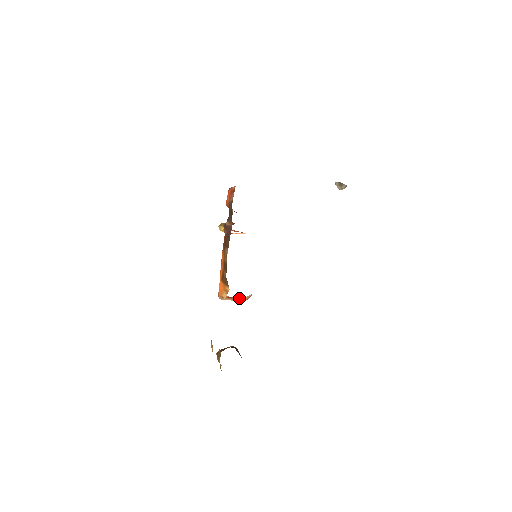
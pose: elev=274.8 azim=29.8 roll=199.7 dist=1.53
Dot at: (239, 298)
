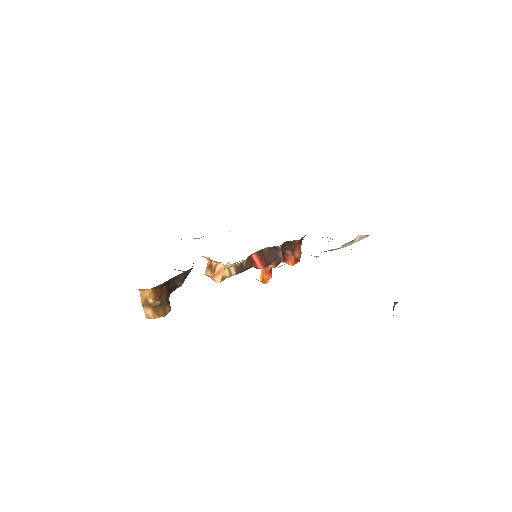
Dot at: (215, 268)
